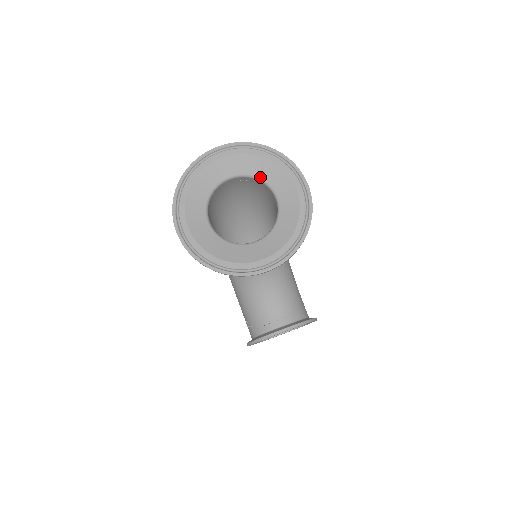
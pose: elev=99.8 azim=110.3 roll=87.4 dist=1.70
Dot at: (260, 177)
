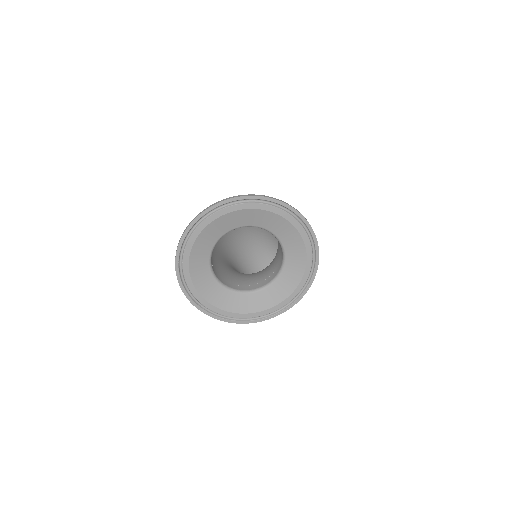
Dot at: (260, 226)
